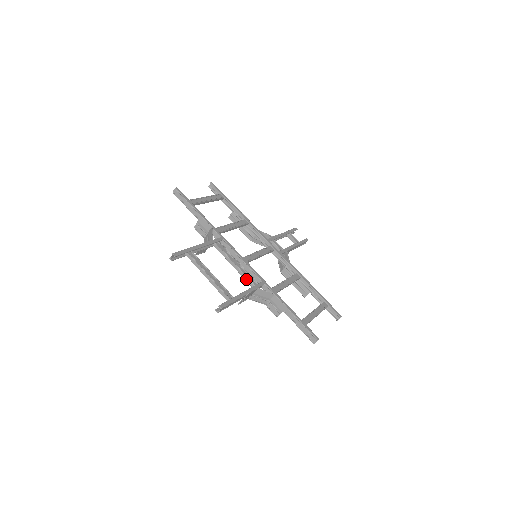
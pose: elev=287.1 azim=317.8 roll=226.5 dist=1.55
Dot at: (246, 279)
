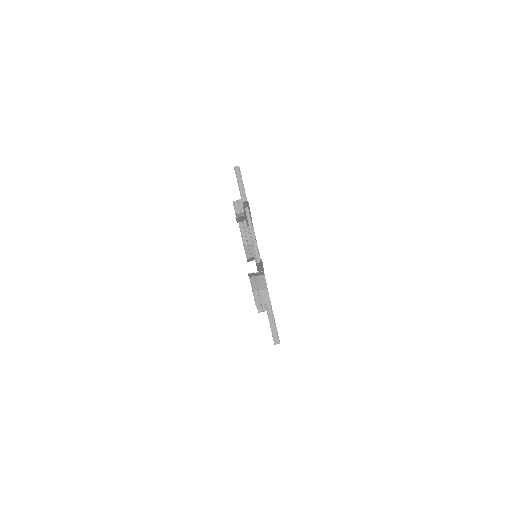
Dot at: occluded
